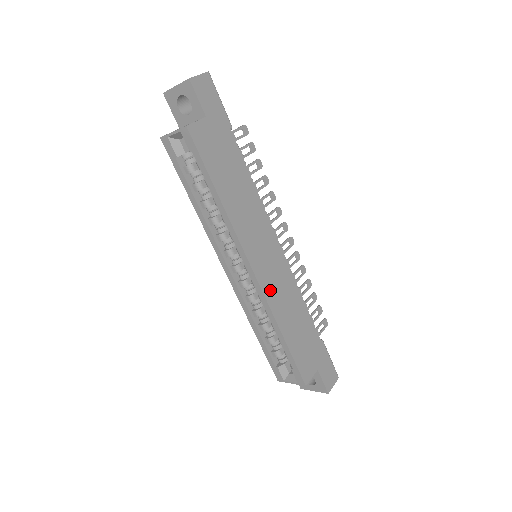
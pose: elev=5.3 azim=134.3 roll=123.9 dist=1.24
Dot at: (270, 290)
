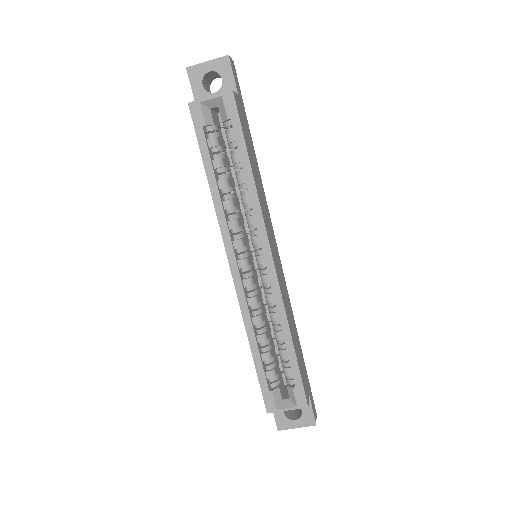
Dot at: (281, 287)
